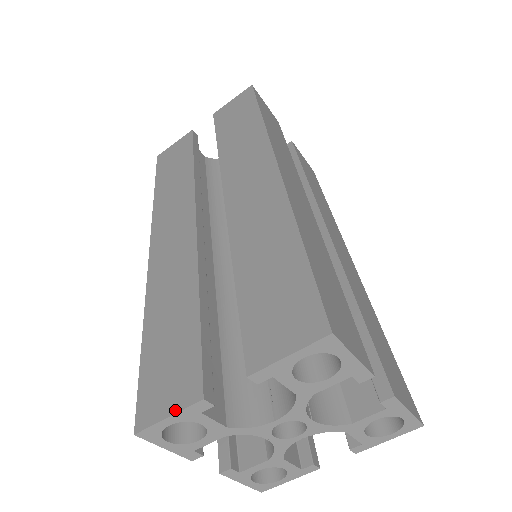
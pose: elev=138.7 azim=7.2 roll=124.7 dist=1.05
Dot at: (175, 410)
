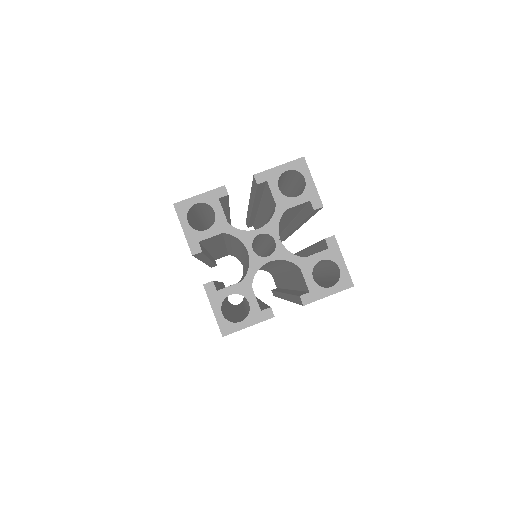
Dot at: (205, 193)
